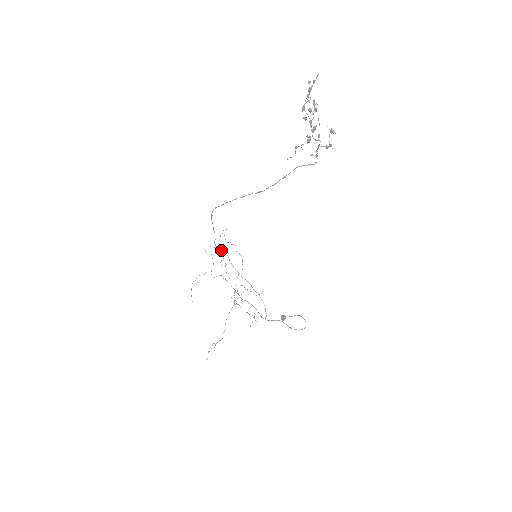
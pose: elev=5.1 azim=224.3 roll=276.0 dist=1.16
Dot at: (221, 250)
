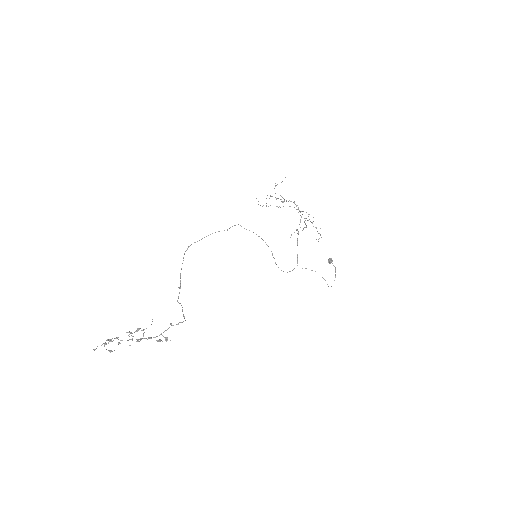
Dot at: occluded
